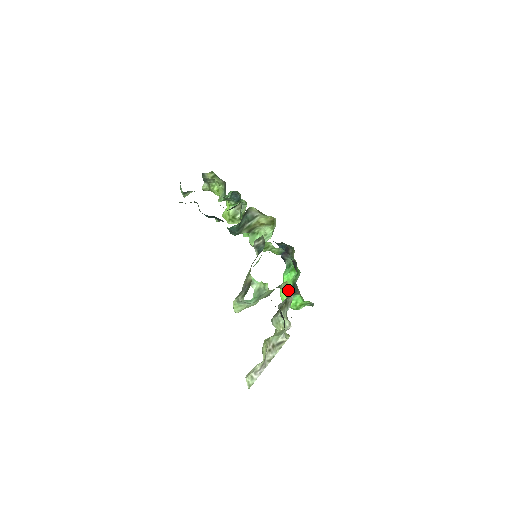
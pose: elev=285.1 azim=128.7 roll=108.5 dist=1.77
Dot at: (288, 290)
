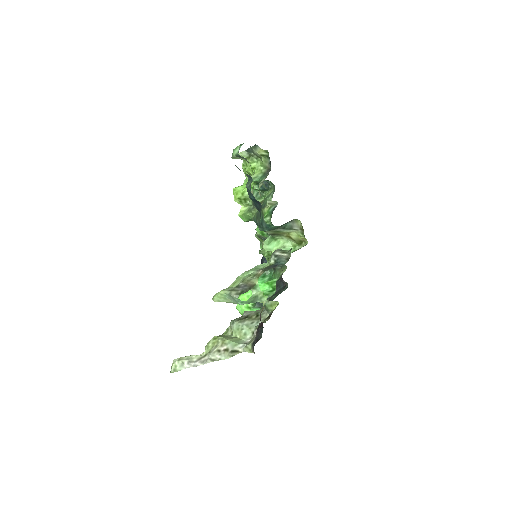
Dot at: (272, 309)
